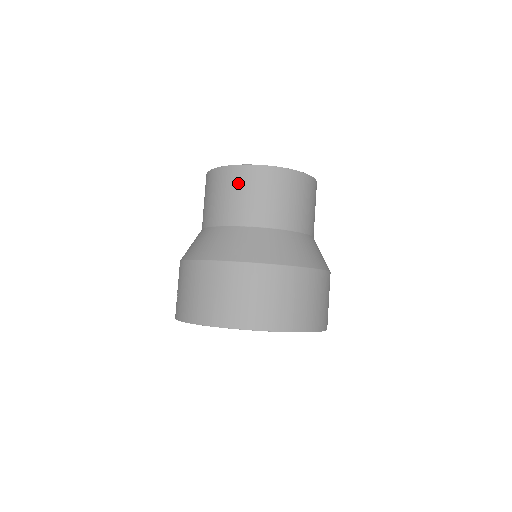
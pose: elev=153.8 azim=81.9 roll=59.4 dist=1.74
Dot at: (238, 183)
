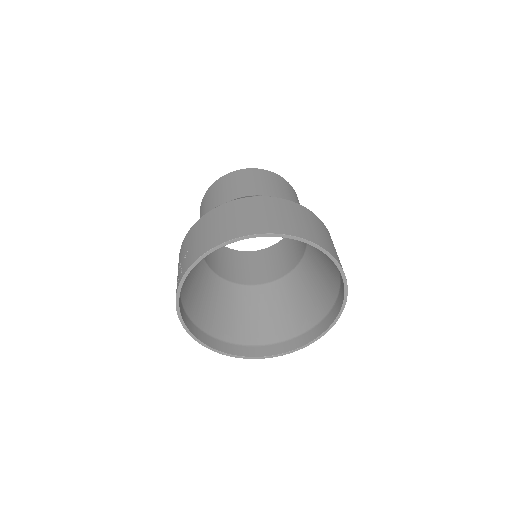
Dot at: (247, 176)
